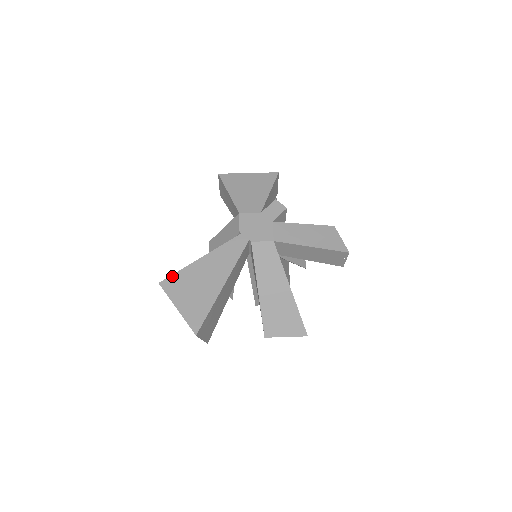
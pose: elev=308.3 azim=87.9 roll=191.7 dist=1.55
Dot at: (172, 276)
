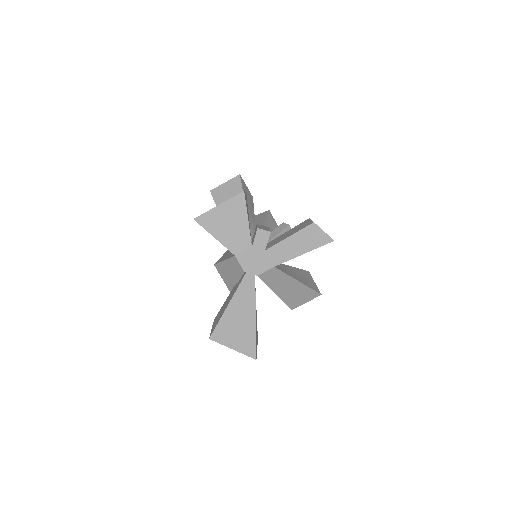
Dot at: (215, 330)
